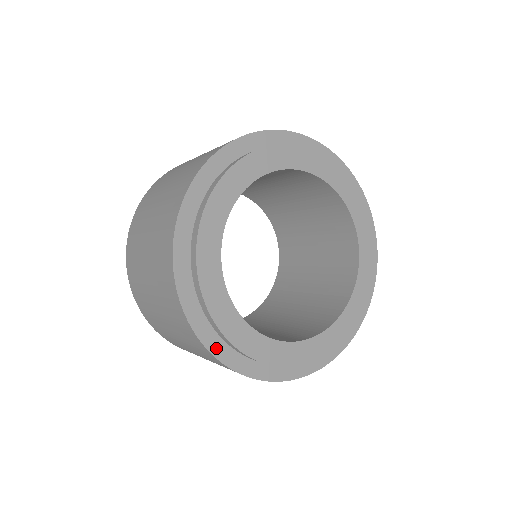
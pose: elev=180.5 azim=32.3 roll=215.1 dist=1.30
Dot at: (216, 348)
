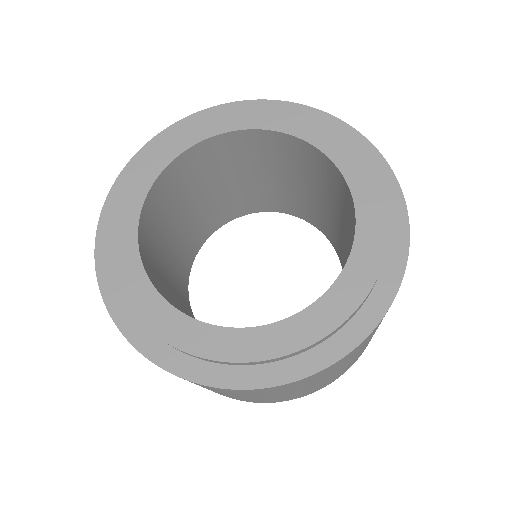
Dot at: (103, 259)
